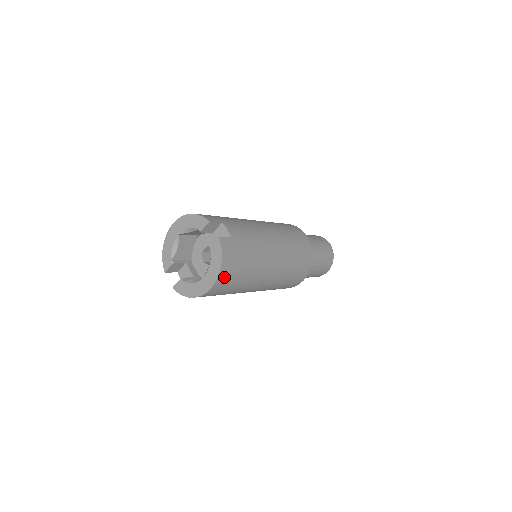
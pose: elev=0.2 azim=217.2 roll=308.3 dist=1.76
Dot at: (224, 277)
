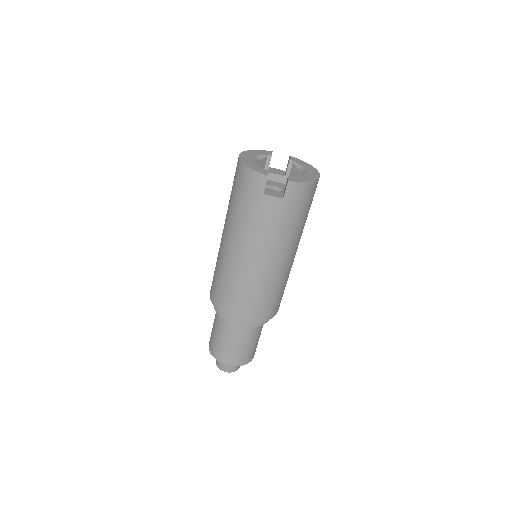
Dot at: occluded
